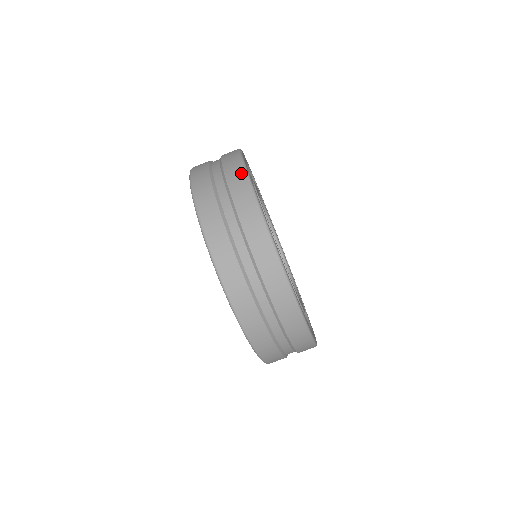
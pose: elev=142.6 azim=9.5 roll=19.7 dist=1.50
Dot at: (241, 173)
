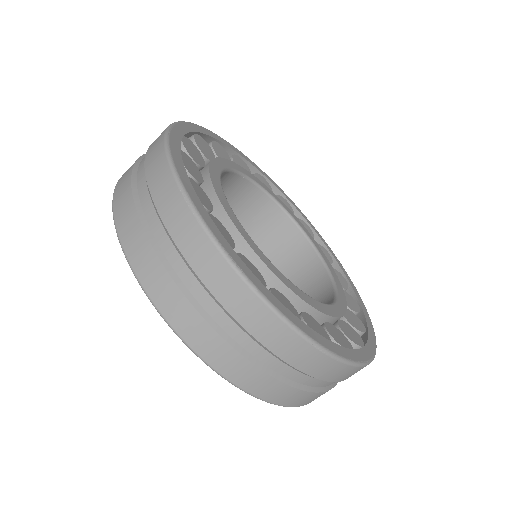
Dot at: (169, 183)
